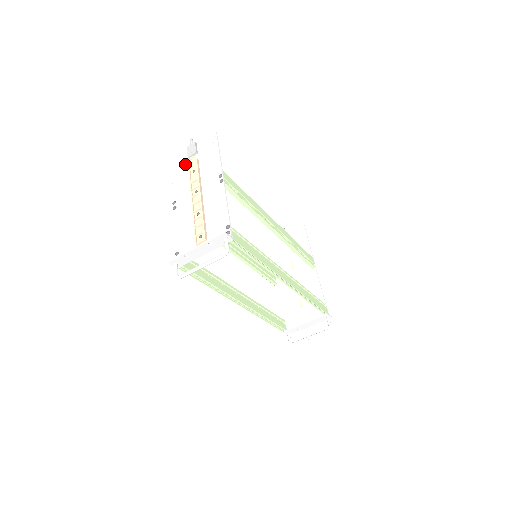
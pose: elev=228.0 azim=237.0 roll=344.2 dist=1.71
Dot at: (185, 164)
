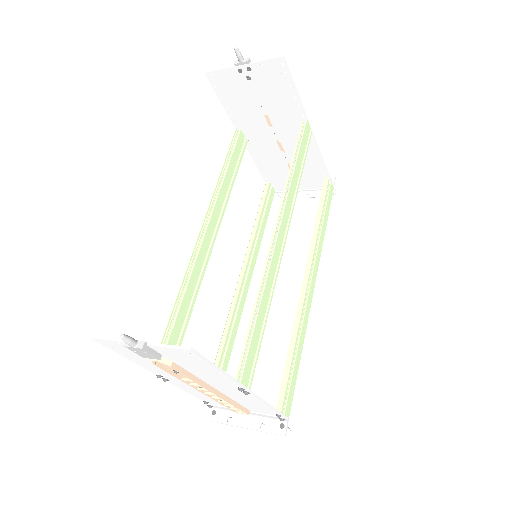
Dot at: occluded
